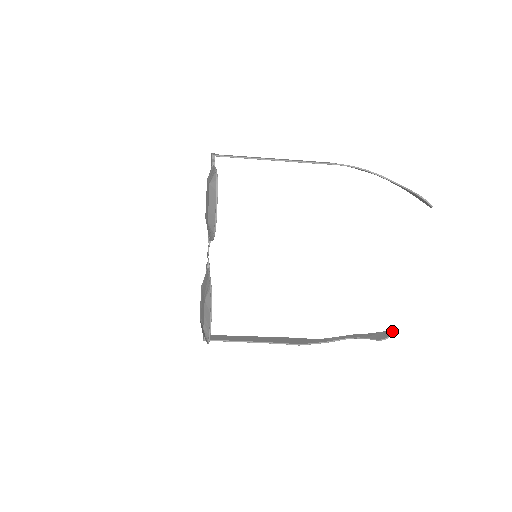
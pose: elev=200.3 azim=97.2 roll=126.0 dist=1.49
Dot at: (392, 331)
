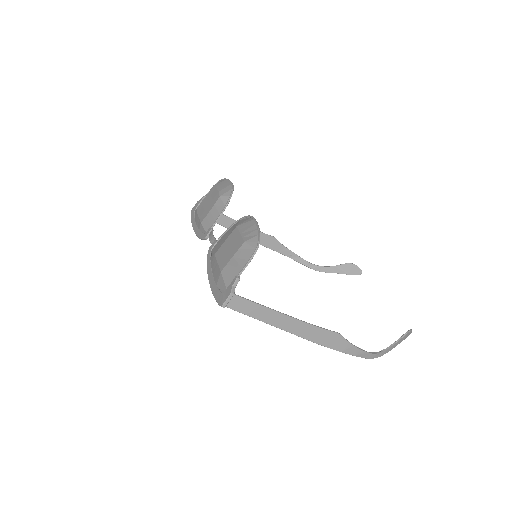
Dot at: occluded
